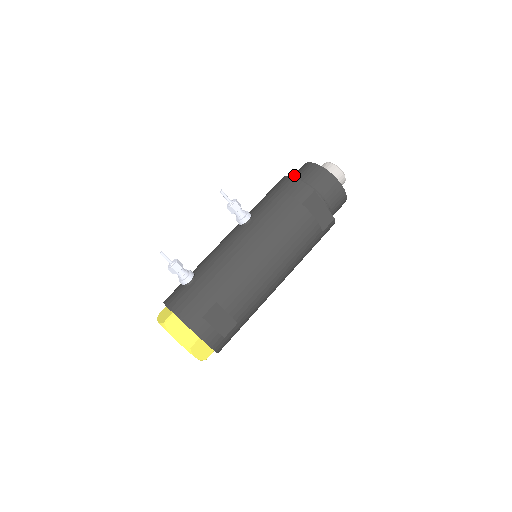
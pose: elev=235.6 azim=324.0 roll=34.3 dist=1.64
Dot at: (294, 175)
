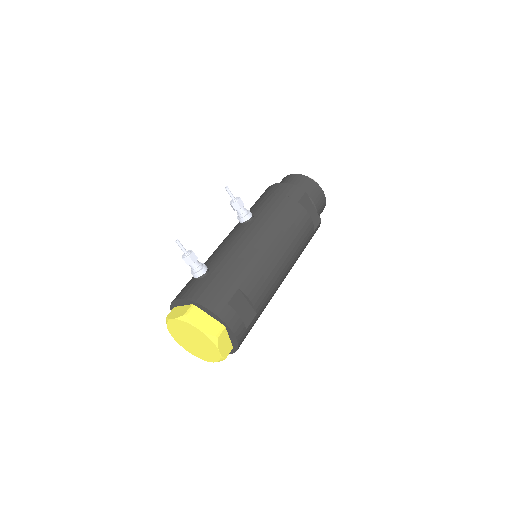
Dot at: occluded
